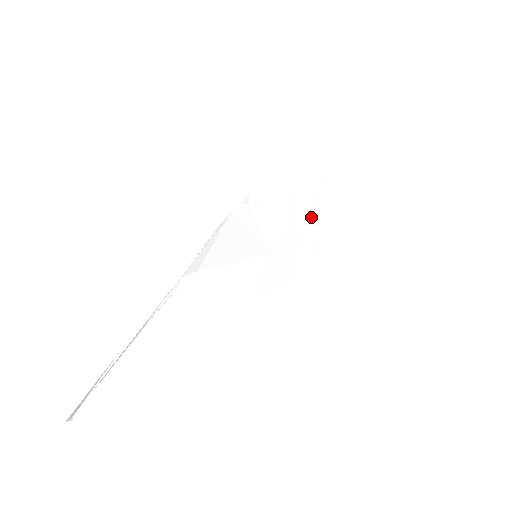
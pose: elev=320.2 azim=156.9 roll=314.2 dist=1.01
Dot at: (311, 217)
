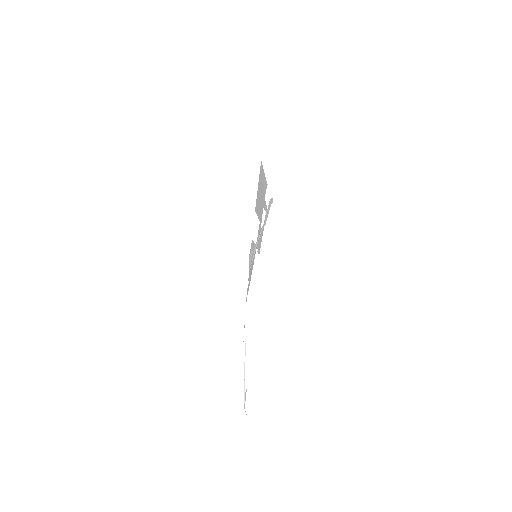
Dot at: (262, 201)
